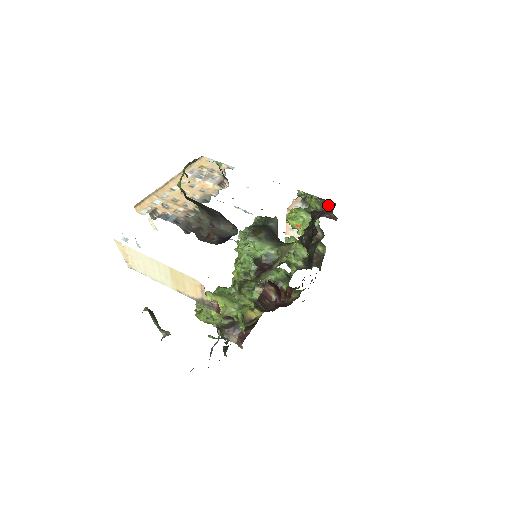
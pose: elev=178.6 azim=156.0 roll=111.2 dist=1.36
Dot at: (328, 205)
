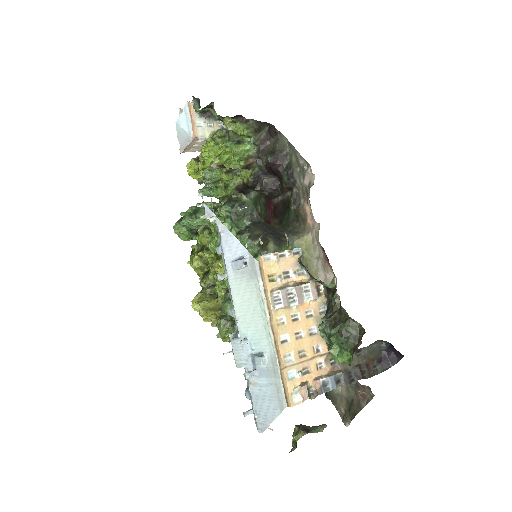
Dot at: (260, 127)
